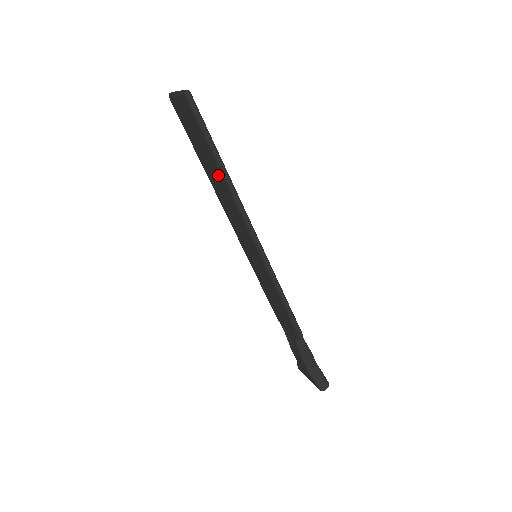
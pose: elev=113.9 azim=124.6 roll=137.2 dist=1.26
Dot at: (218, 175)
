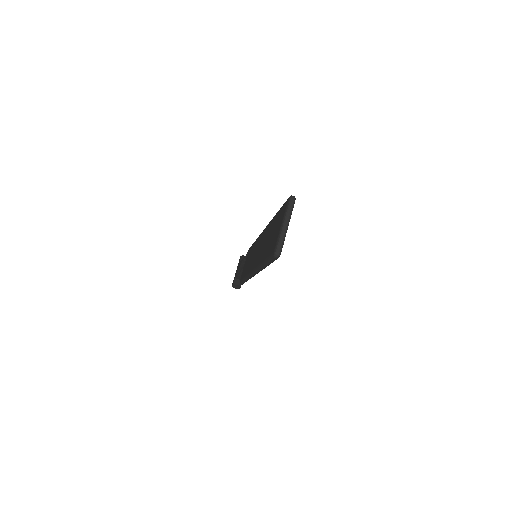
Dot at: (263, 254)
